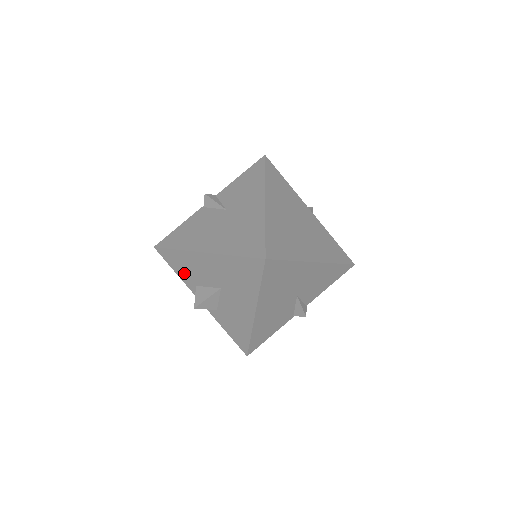
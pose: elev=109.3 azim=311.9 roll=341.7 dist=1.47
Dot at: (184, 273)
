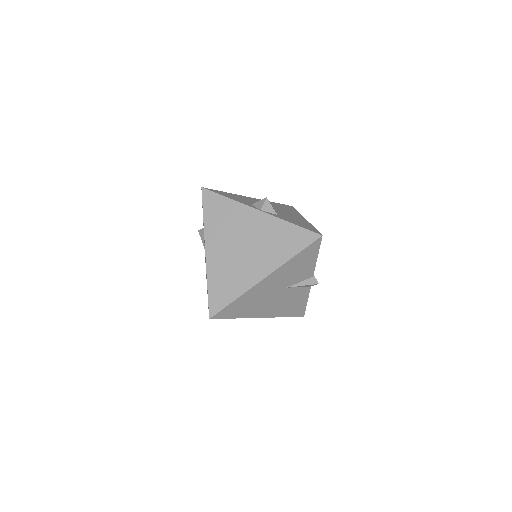
Dot at: occluded
